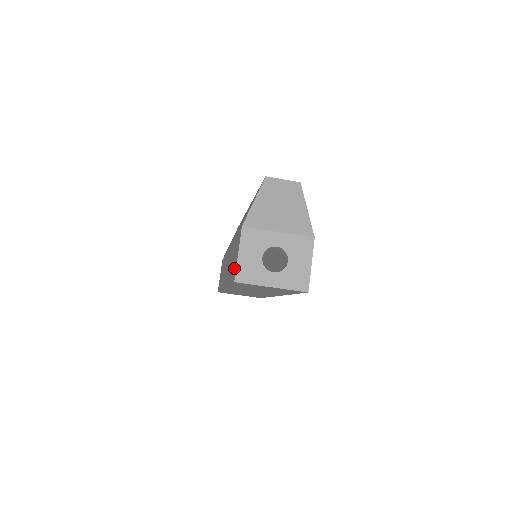
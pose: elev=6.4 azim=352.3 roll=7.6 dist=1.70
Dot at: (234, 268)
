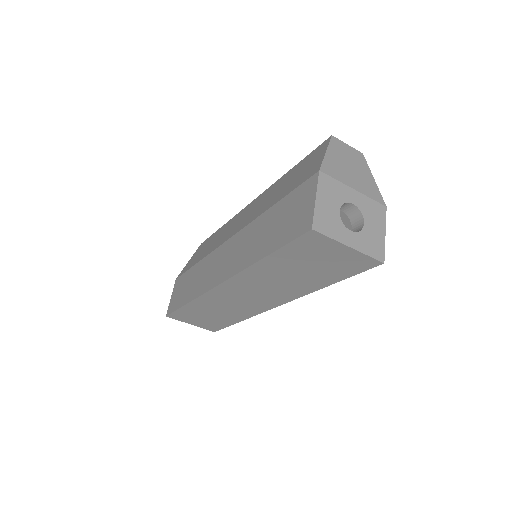
Dot at: (298, 222)
